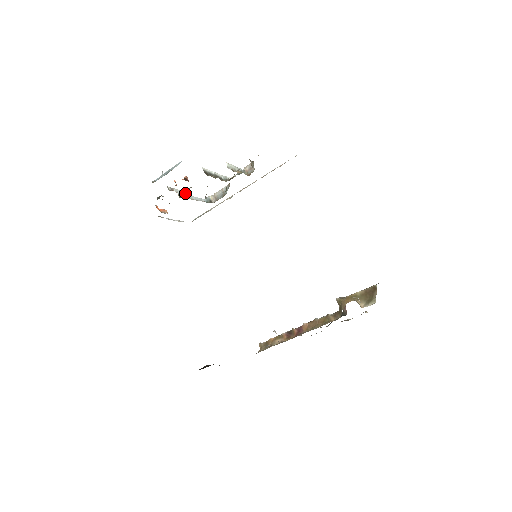
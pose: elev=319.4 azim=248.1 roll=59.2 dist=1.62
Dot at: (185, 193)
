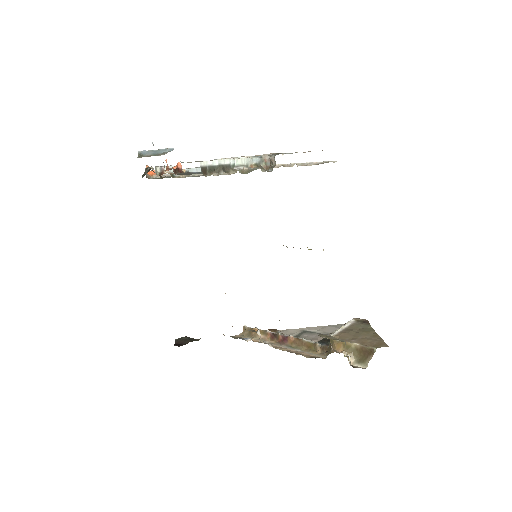
Dot at: occluded
